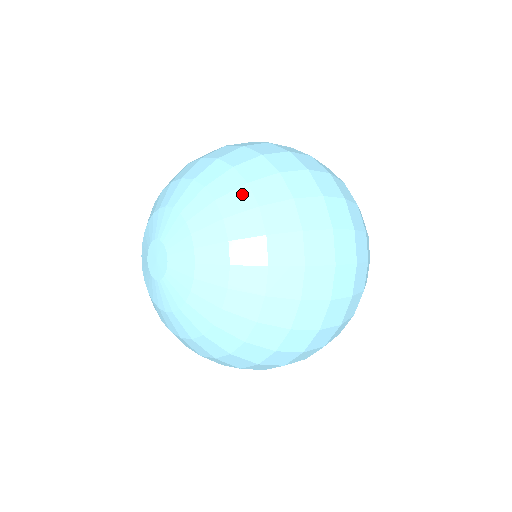
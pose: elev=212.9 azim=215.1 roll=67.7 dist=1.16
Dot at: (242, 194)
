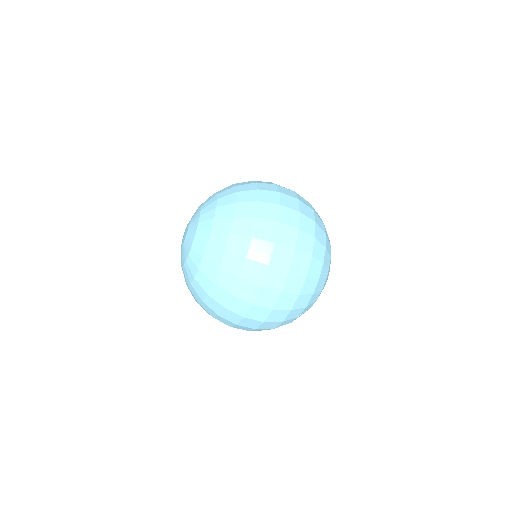
Dot at: (218, 254)
